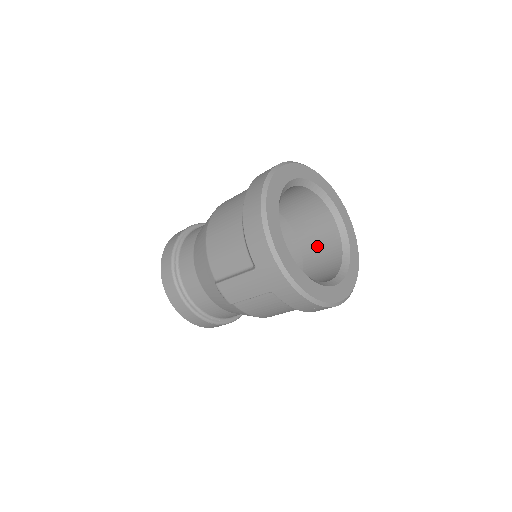
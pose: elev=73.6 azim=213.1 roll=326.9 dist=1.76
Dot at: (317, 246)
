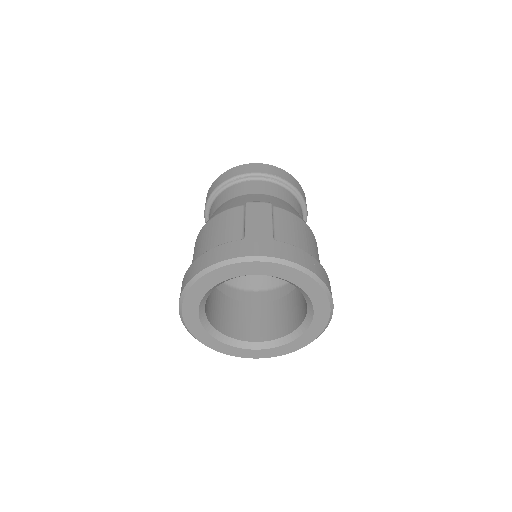
Dot at: occluded
